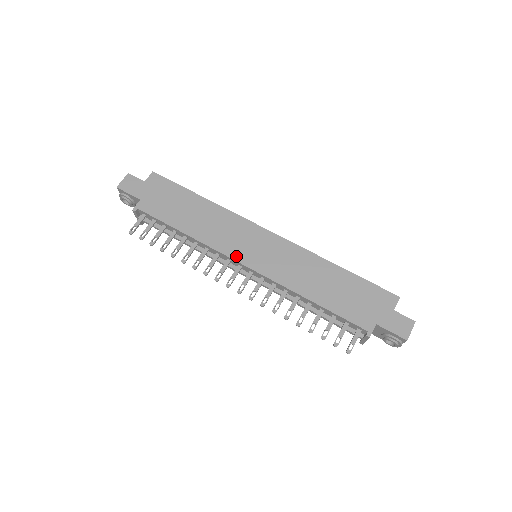
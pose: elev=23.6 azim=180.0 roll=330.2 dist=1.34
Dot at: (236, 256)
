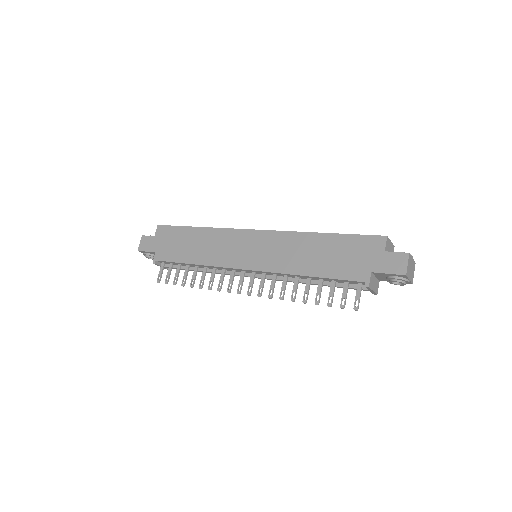
Dot at: (236, 265)
